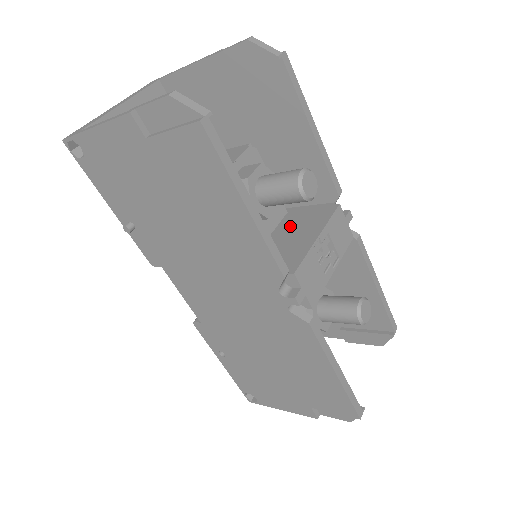
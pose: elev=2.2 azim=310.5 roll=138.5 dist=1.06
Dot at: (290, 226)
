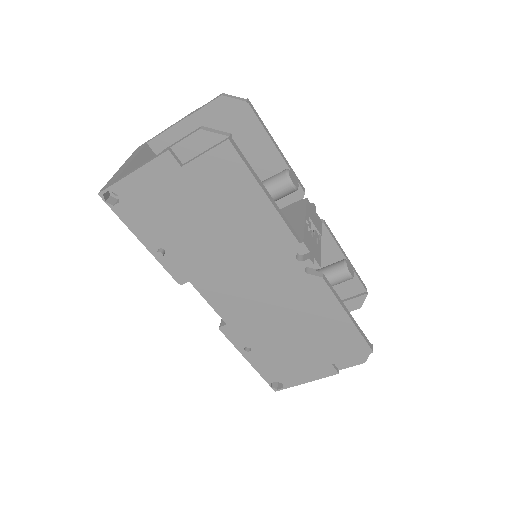
Dot at: occluded
